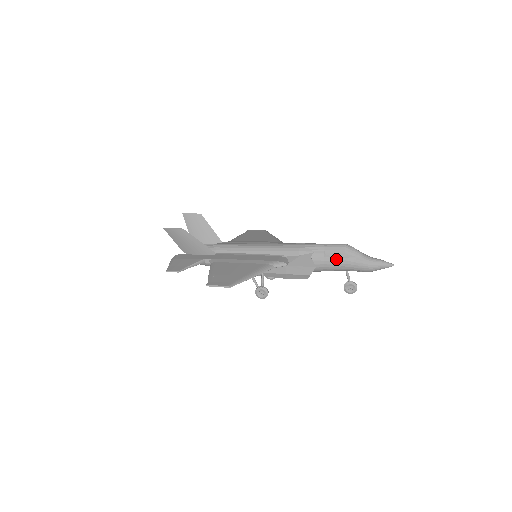
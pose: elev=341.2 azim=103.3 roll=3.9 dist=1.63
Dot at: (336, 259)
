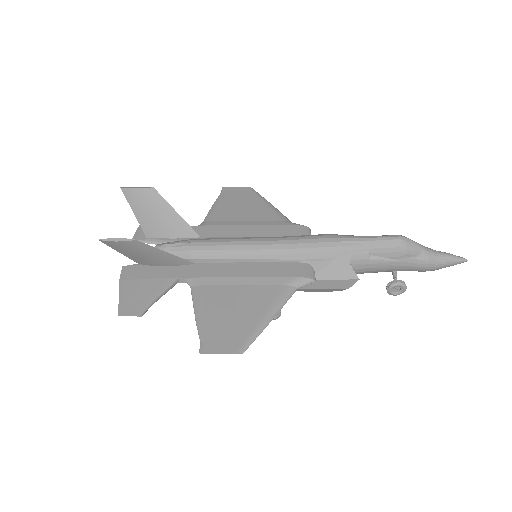
Dot at: (386, 261)
